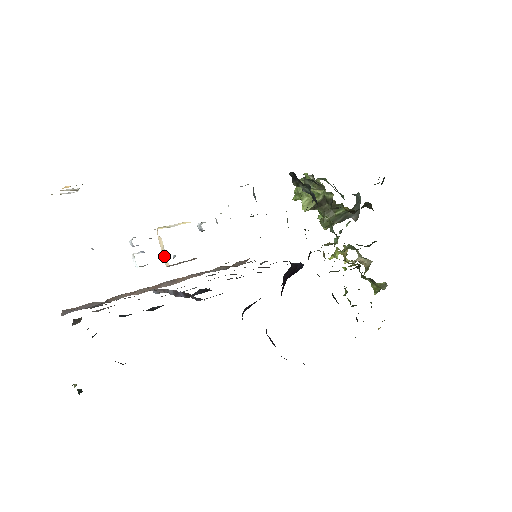
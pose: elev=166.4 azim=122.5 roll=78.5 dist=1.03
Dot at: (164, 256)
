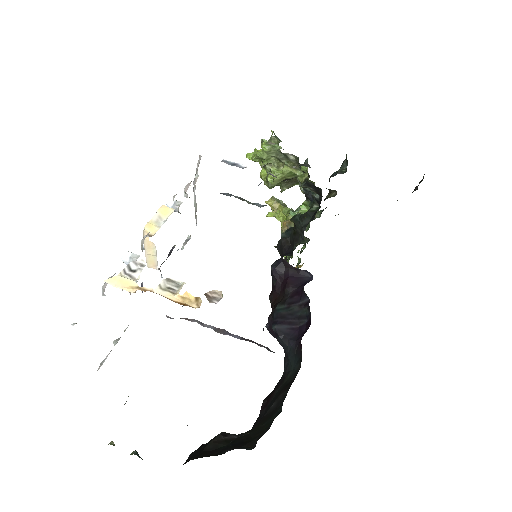
Dot at: (150, 259)
